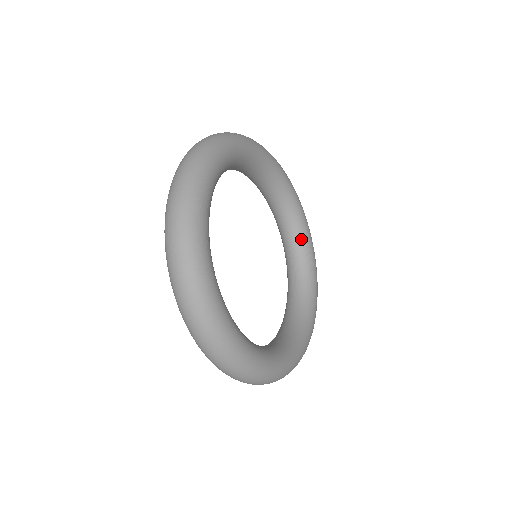
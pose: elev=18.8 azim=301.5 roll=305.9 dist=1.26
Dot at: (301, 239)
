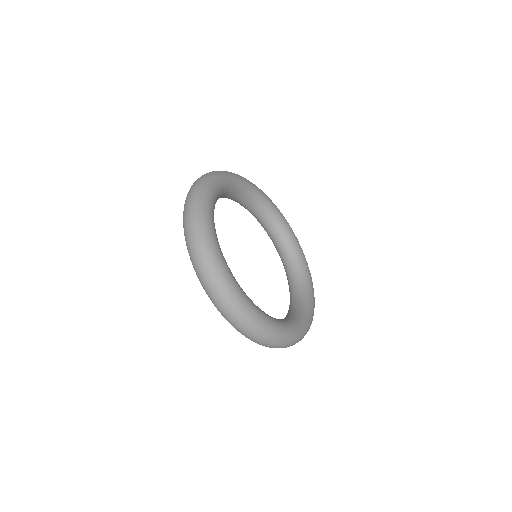
Dot at: (303, 302)
